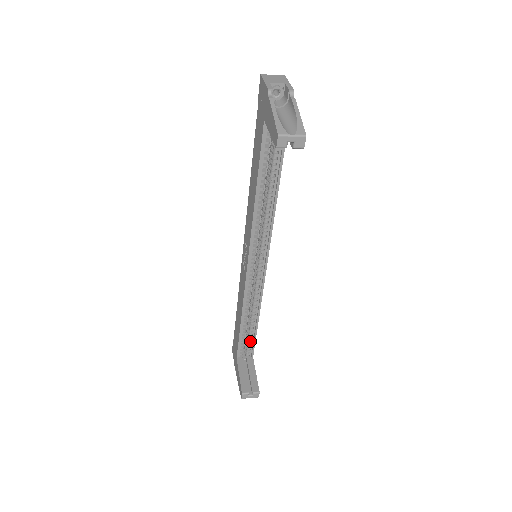
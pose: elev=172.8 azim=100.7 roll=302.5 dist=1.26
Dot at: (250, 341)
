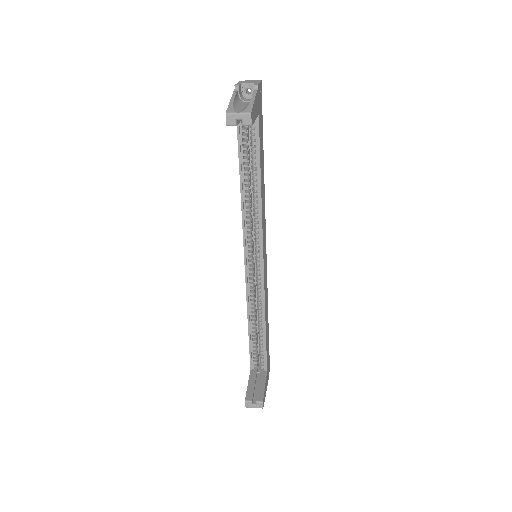
Dot at: (262, 351)
